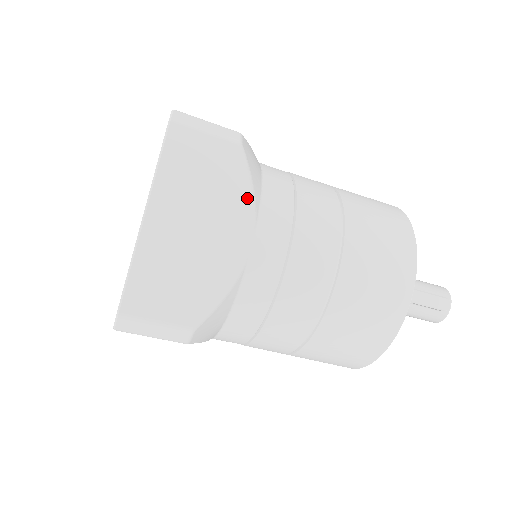
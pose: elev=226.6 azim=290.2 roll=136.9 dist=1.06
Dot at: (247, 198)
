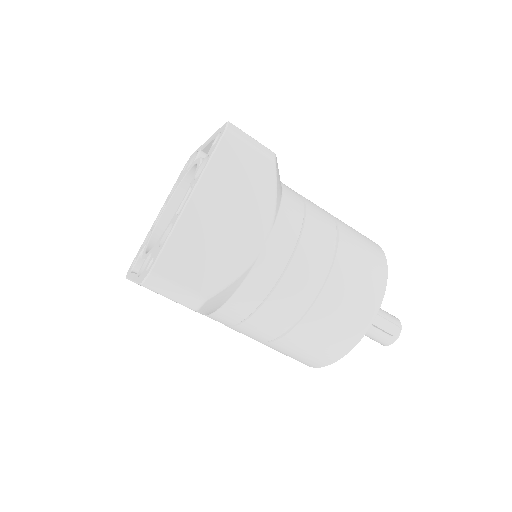
Dot at: (270, 205)
